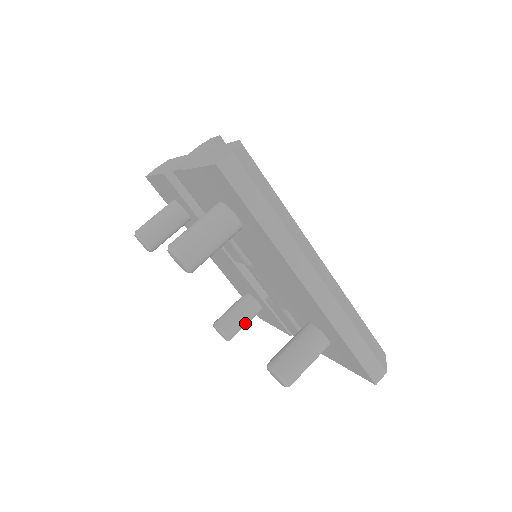
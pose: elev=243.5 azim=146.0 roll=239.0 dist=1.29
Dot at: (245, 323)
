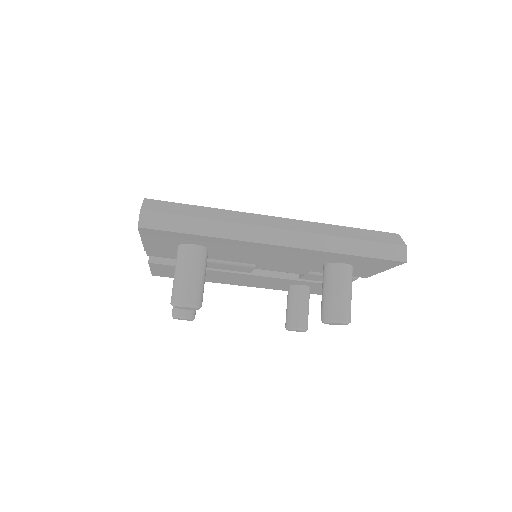
Dot at: (306, 308)
